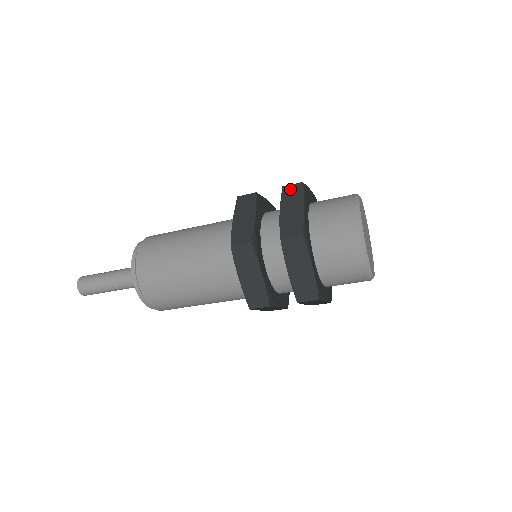
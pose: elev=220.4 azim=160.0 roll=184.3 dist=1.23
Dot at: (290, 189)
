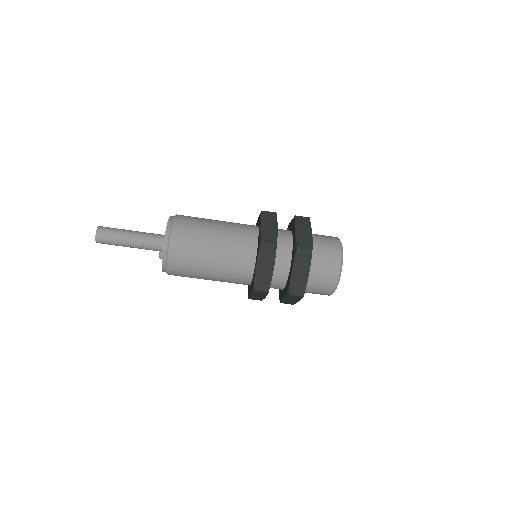
Dot at: (301, 219)
